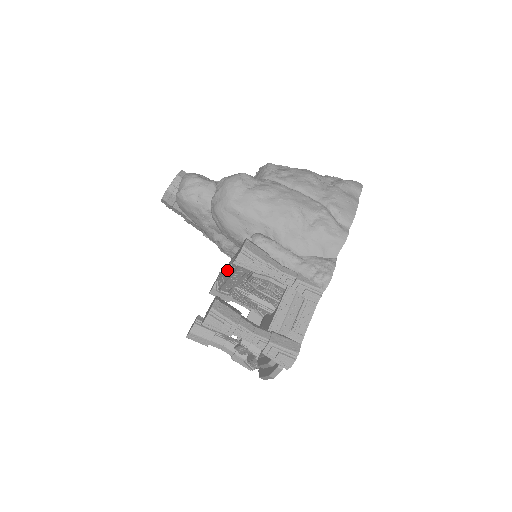
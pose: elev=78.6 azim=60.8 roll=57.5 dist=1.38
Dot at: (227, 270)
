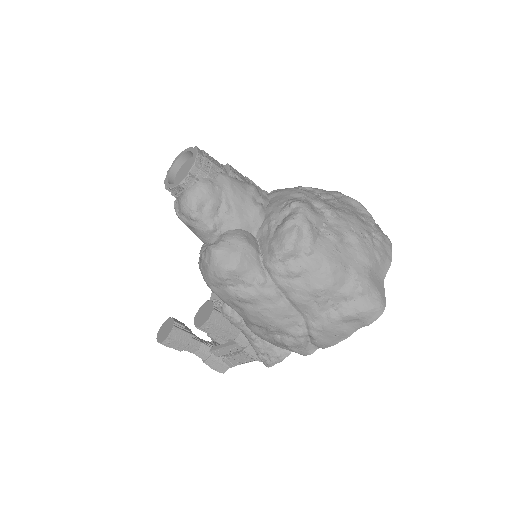
Dot at: occluded
